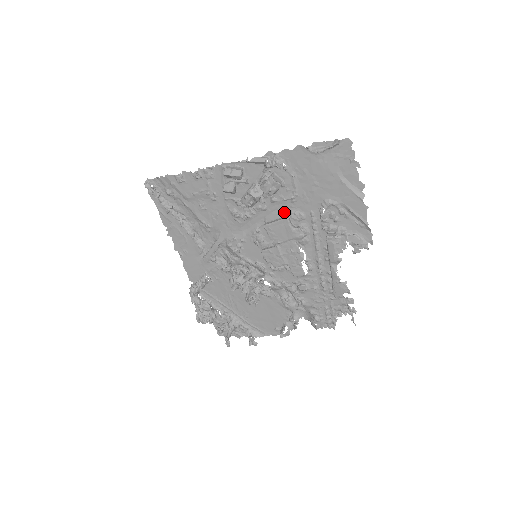
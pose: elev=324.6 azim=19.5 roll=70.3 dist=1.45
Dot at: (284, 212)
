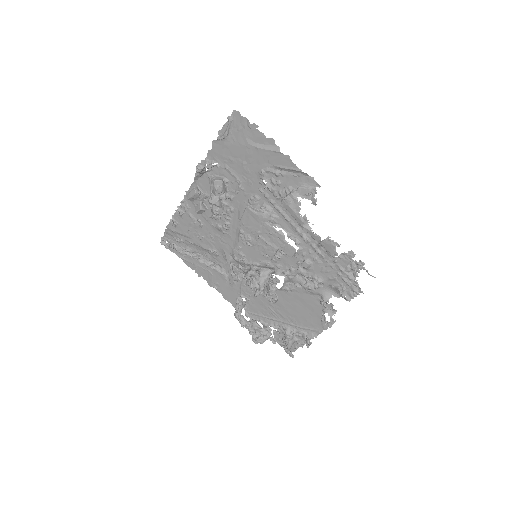
Dot at: (244, 203)
